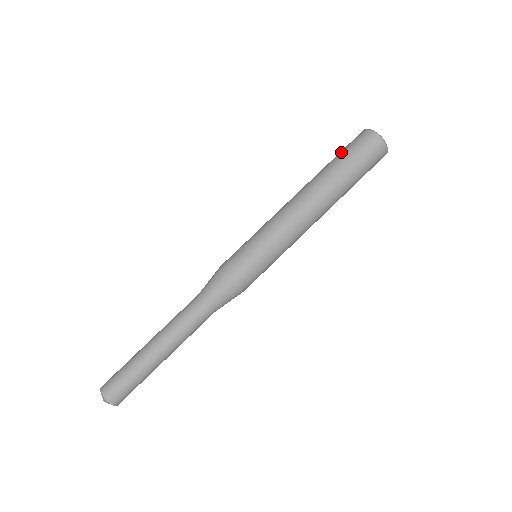
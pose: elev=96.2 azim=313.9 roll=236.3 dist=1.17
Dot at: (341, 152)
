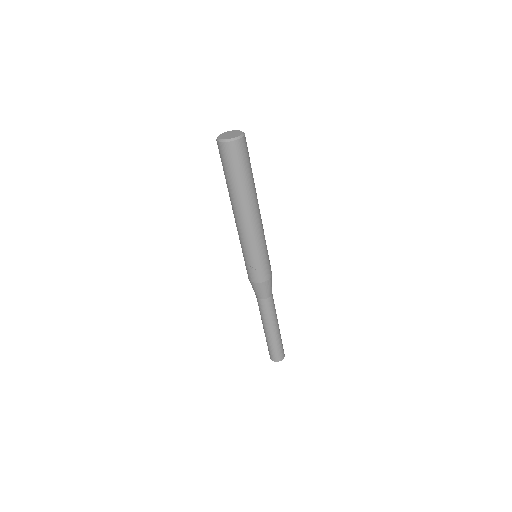
Dot at: (231, 171)
